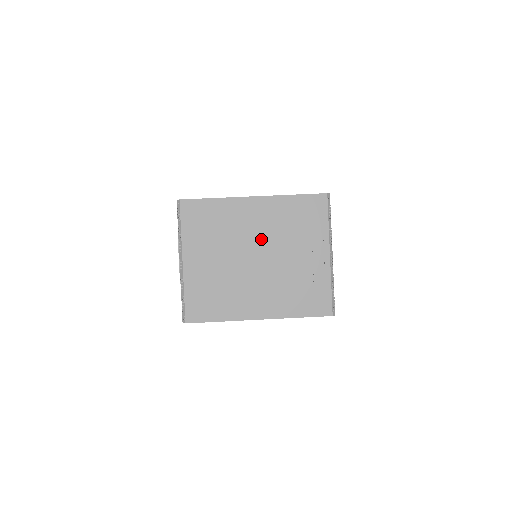
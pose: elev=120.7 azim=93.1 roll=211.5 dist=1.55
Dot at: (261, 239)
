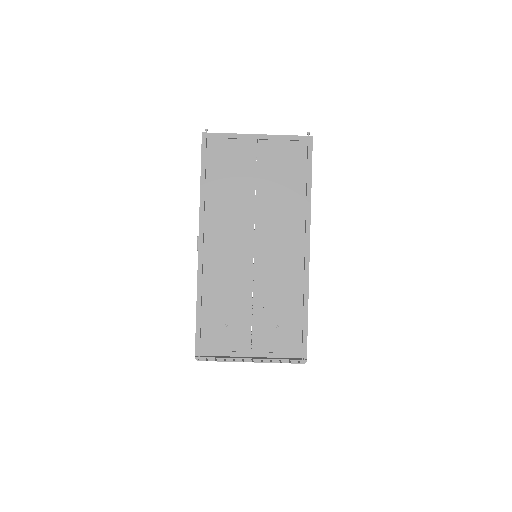
Dot at: occluded
